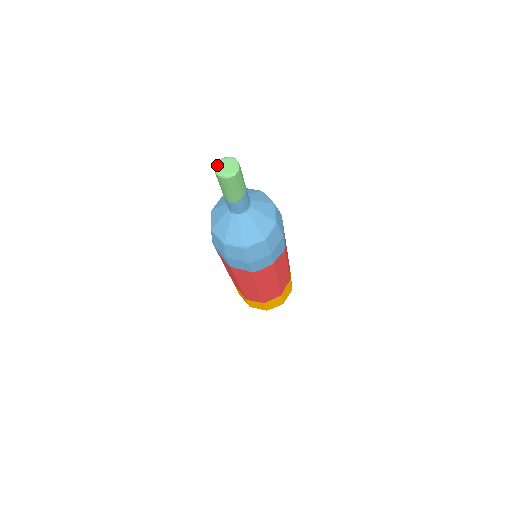
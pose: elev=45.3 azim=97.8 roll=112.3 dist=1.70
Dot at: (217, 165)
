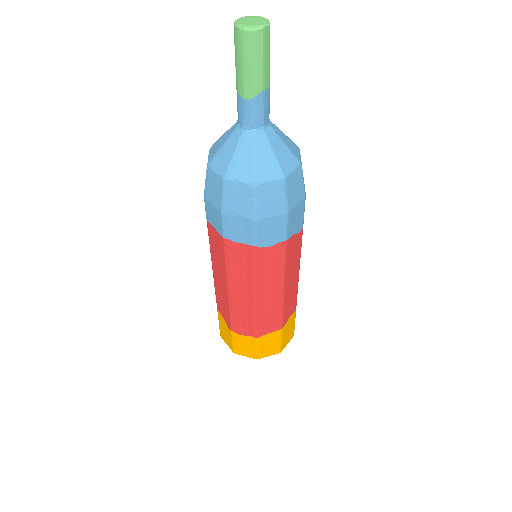
Dot at: (238, 19)
